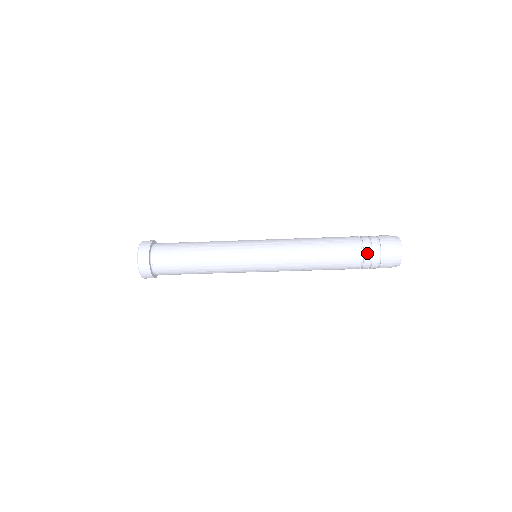
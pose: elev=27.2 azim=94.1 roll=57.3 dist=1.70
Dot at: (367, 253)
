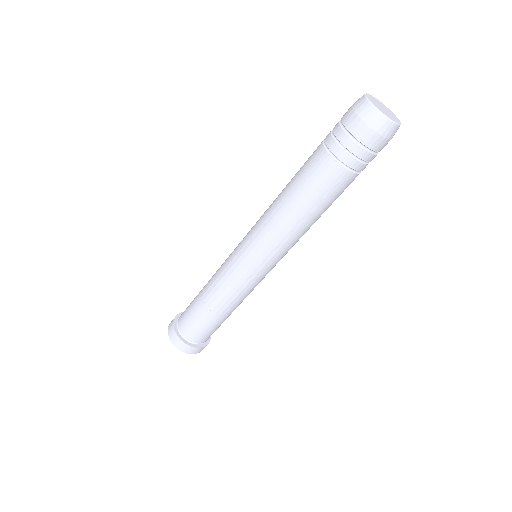
Dot at: (332, 146)
